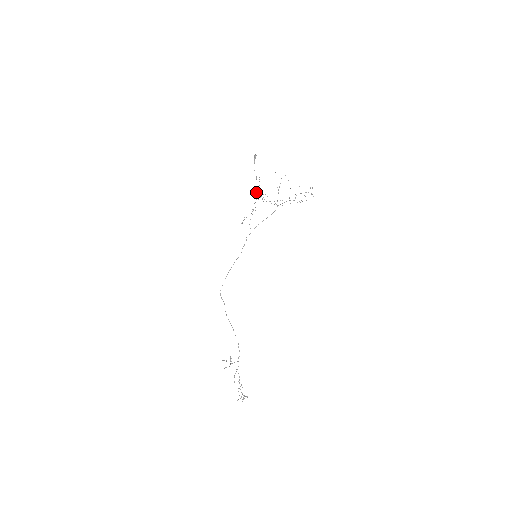
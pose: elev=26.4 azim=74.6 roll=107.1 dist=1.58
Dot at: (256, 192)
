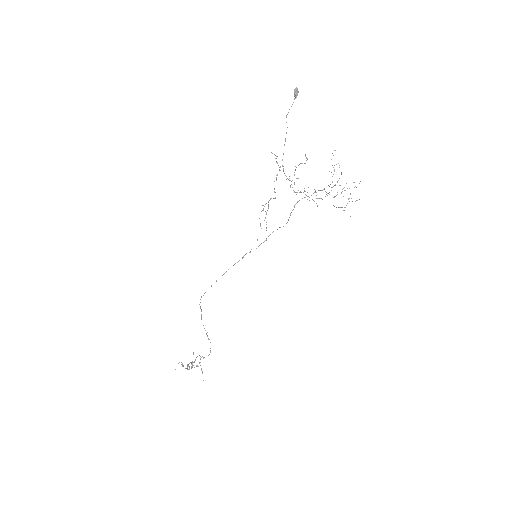
Dot at: occluded
